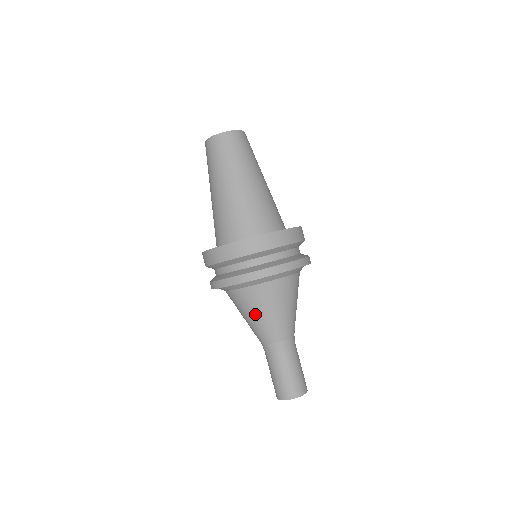
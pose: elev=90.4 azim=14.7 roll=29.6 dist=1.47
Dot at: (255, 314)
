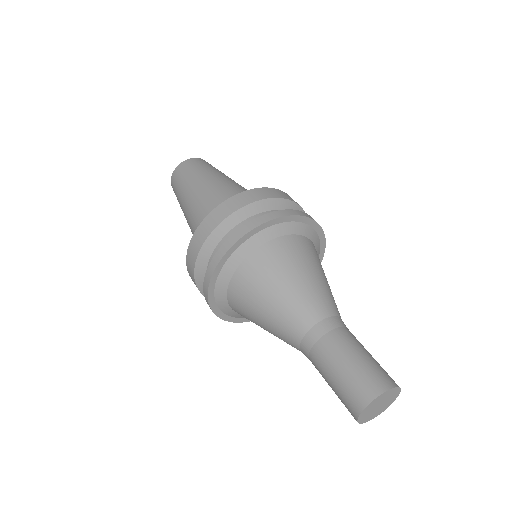
Dot at: (281, 283)
